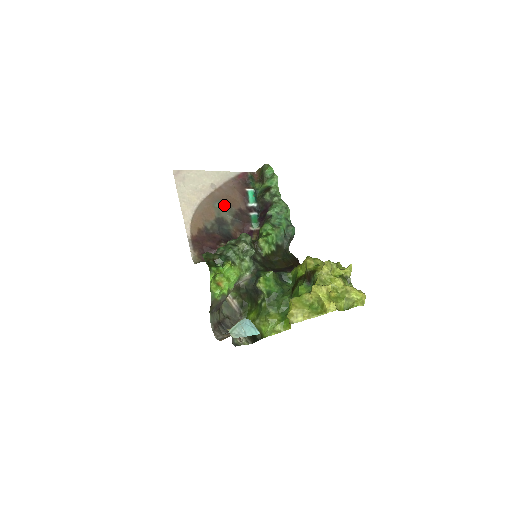
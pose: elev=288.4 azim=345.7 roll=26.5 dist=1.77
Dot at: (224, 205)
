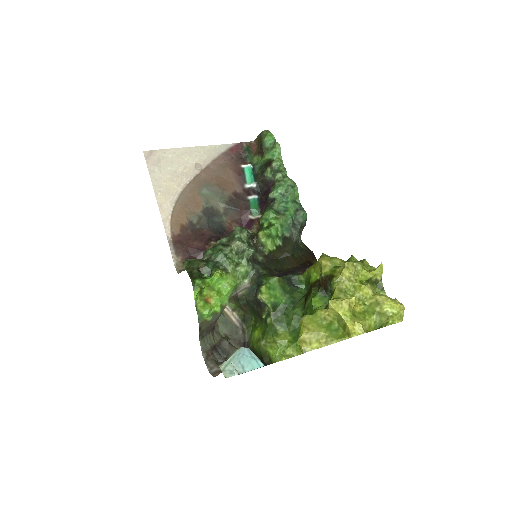
Dot at: (213, 190)
